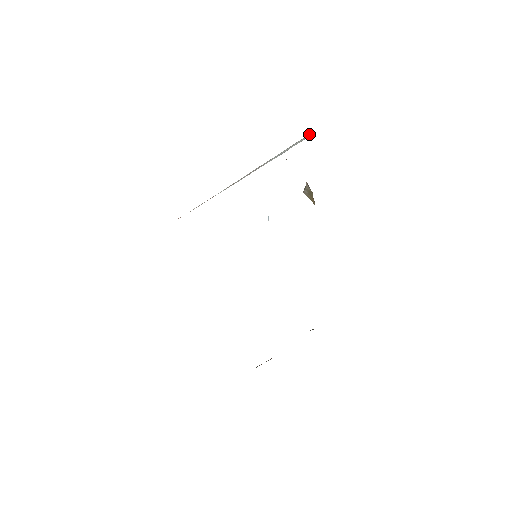
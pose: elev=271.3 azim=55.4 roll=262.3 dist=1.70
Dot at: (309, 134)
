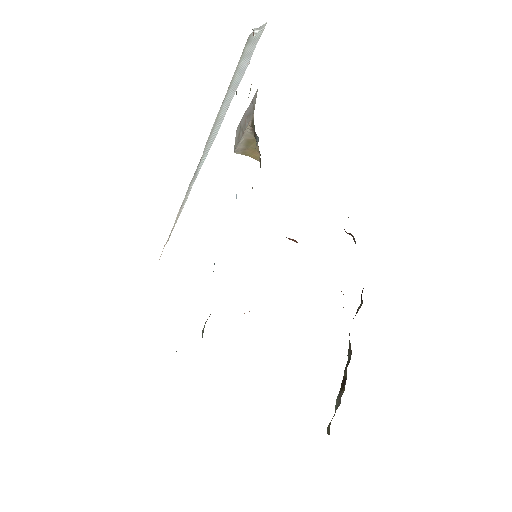
Dot at: (257, 29)
